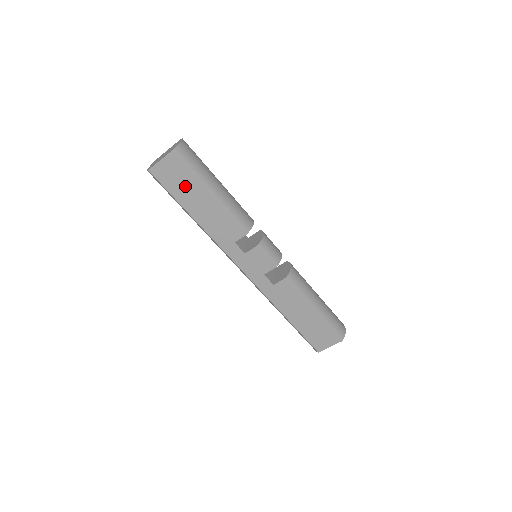
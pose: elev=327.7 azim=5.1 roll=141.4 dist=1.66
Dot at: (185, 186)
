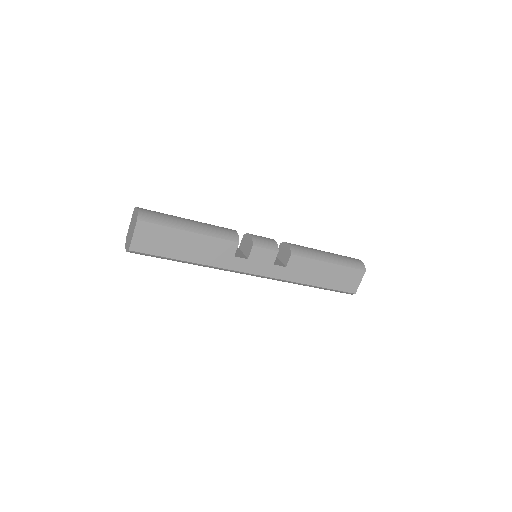
Dot at: (166, 241)
